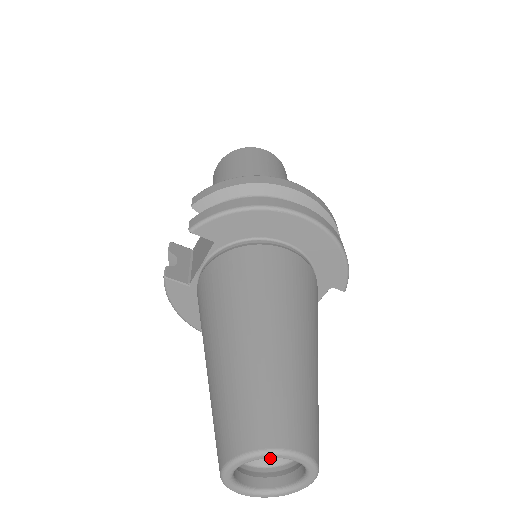
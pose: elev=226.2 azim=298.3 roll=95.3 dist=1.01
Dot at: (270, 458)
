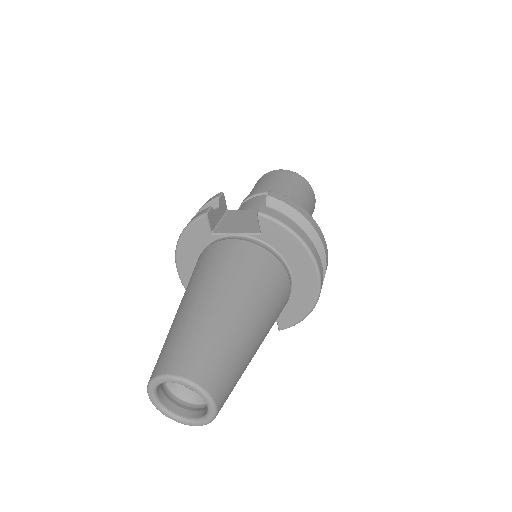
Dot at: (178, 389)
